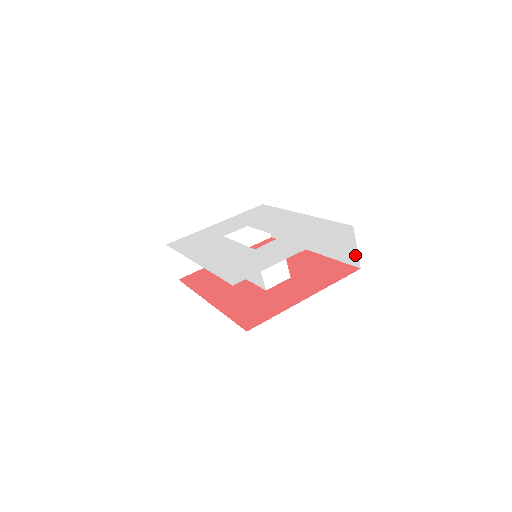
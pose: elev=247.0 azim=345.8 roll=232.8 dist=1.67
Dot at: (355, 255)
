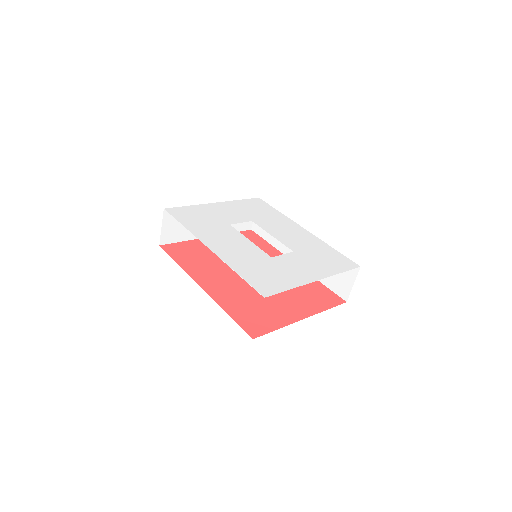
Dot at: (347, 289)
